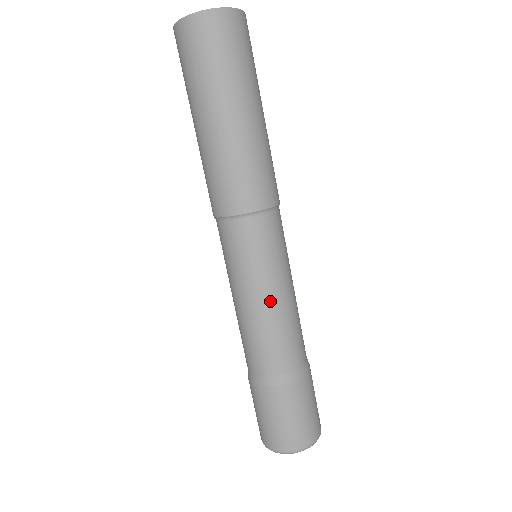
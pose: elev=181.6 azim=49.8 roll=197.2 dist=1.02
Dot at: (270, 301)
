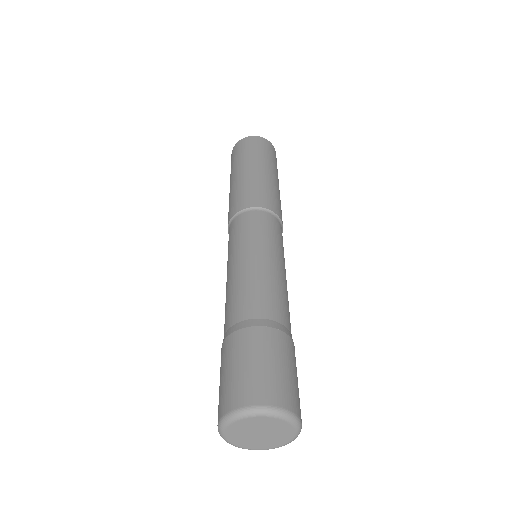
Dot at: (282, 270)
